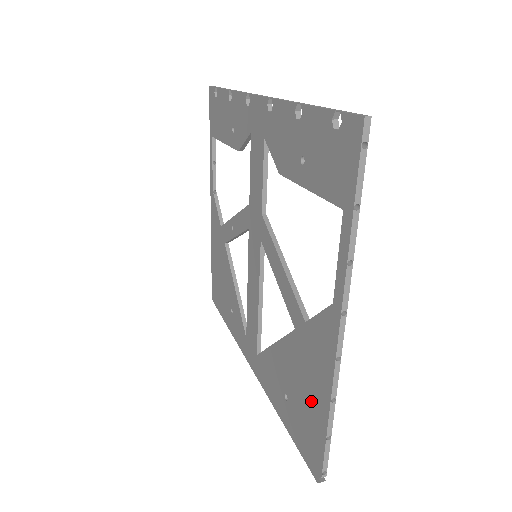
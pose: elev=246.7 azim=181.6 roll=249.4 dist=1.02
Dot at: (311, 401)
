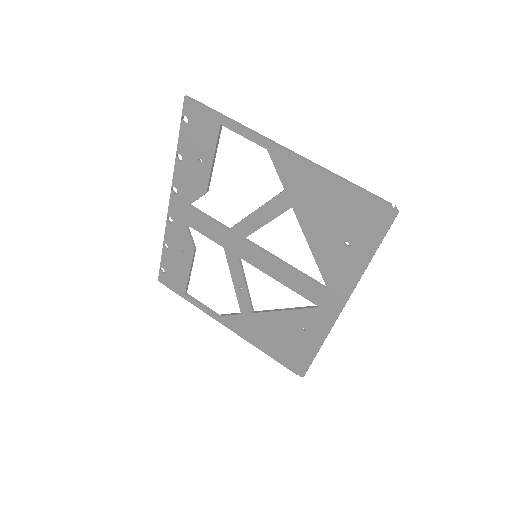
Dot at: (335, 200)
